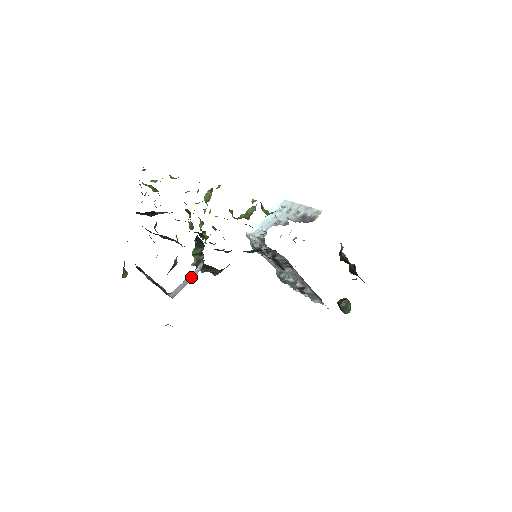
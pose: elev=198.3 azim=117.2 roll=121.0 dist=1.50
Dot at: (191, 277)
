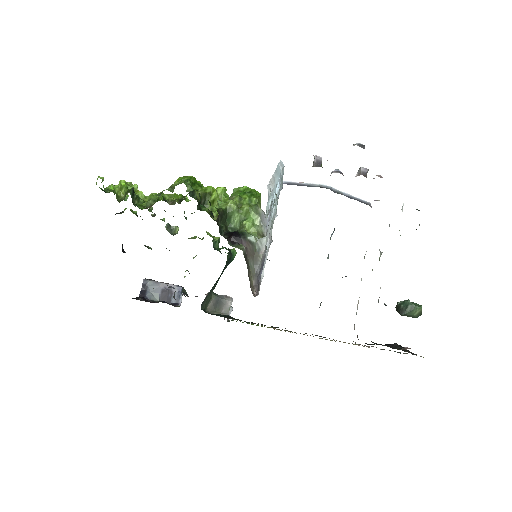
Dot at: occluded
